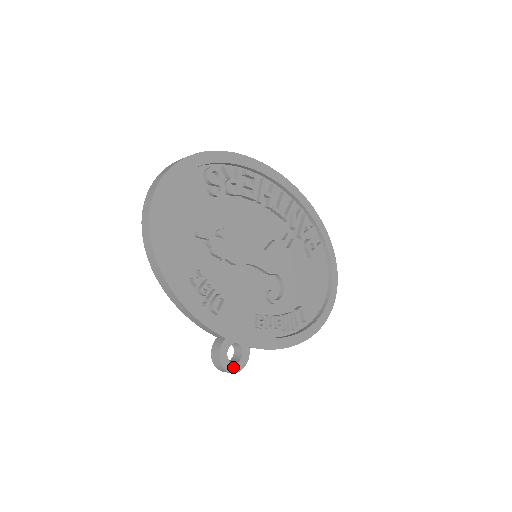
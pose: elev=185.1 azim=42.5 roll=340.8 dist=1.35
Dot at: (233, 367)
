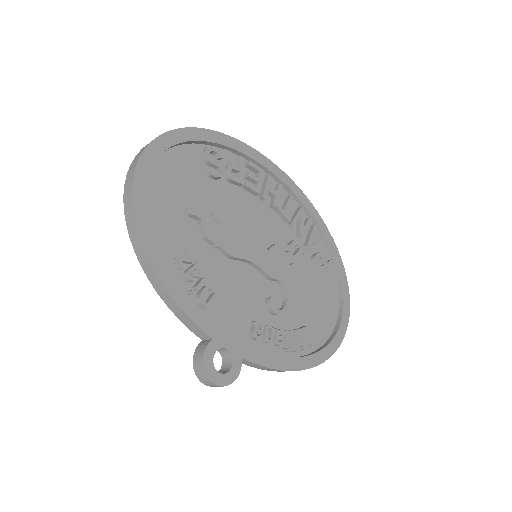
Dot at: (219, 378)
